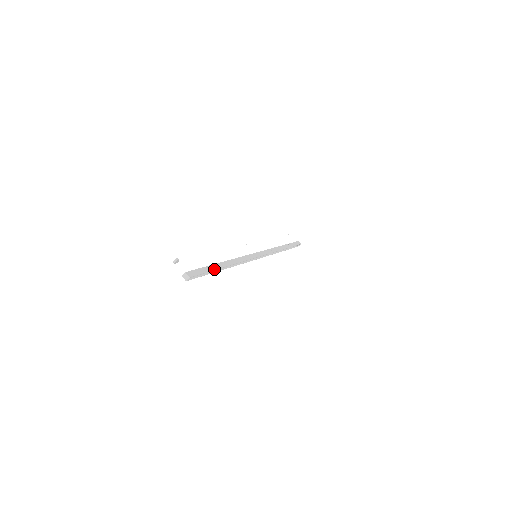
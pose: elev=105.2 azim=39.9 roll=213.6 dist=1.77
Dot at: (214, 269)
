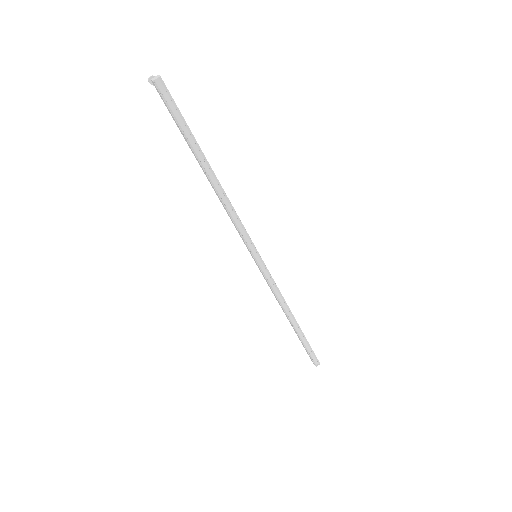
Dot at: (196, 141)
